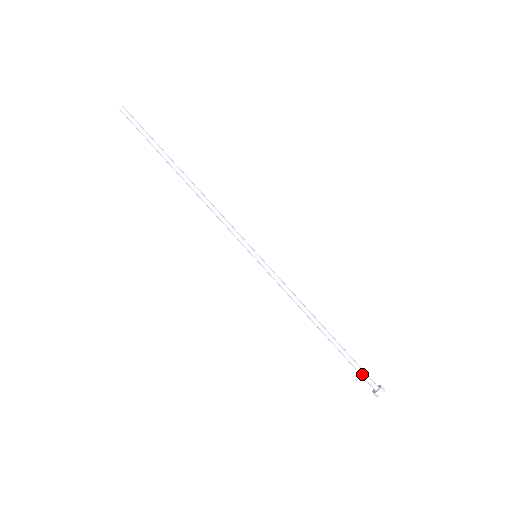
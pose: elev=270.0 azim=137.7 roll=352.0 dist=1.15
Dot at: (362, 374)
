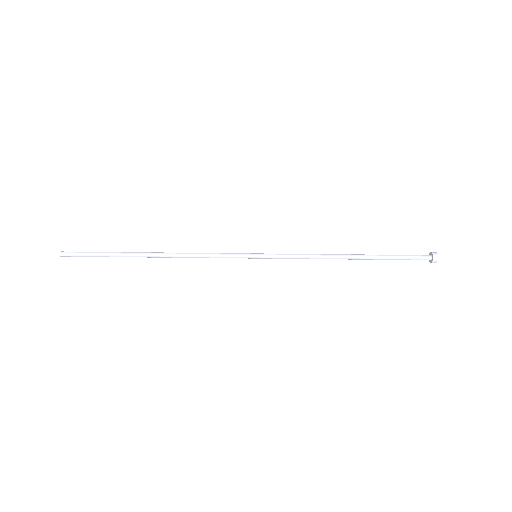
Dot at: (410, 259)
